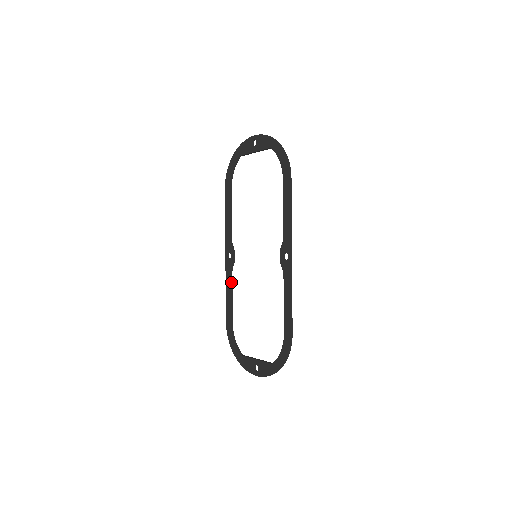
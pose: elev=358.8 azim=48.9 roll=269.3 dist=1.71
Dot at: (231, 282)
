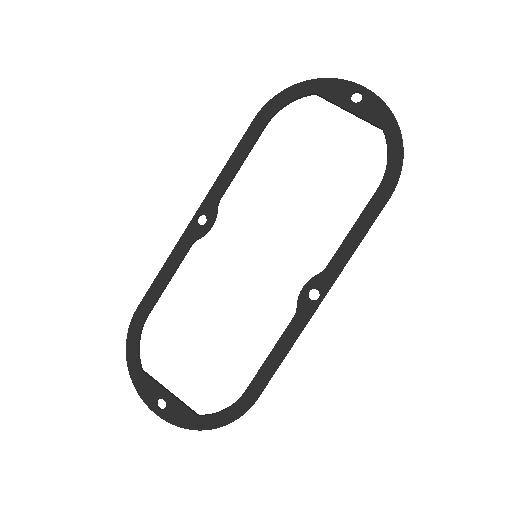
Dot at: (182, 259)
